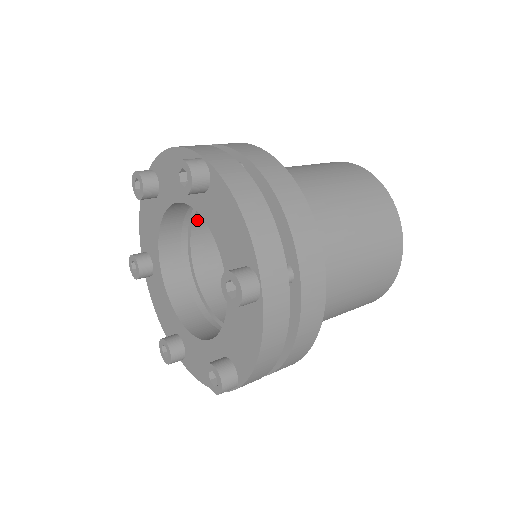
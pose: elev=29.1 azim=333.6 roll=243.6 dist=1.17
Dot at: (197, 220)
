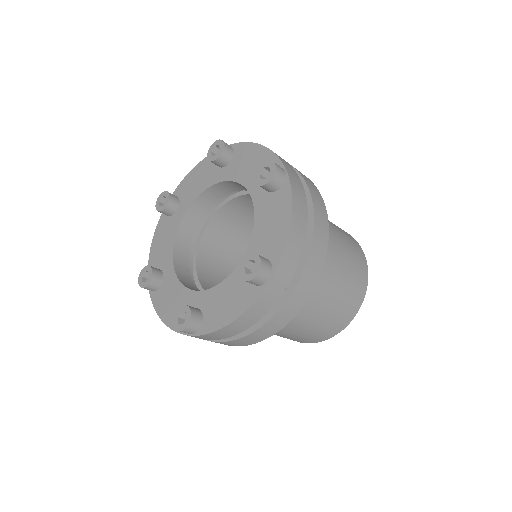
Dot at: (203, 243)
